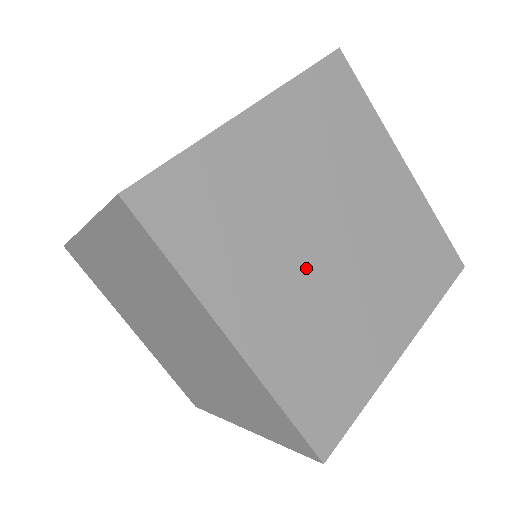
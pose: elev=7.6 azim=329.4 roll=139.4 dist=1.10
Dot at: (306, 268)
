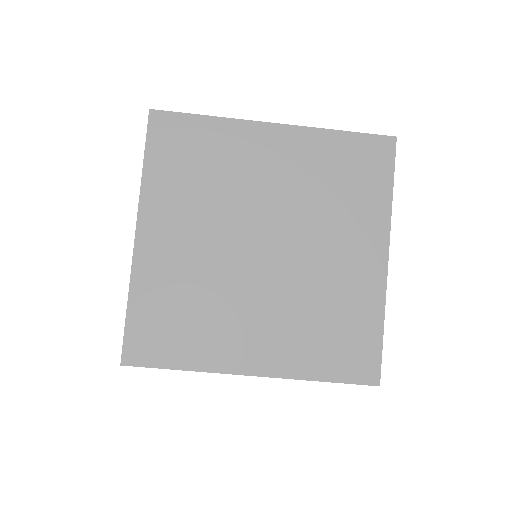
Dot at: (225, 245)
